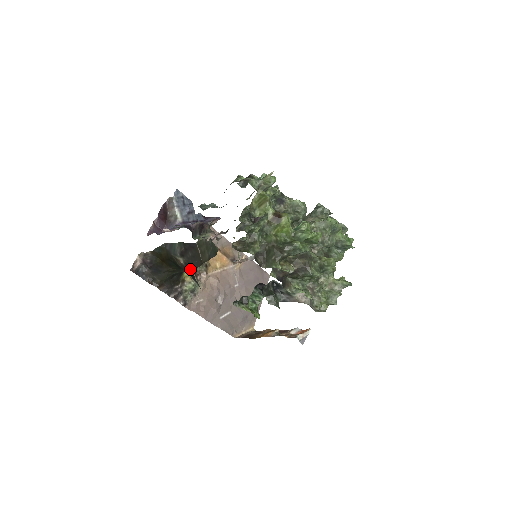
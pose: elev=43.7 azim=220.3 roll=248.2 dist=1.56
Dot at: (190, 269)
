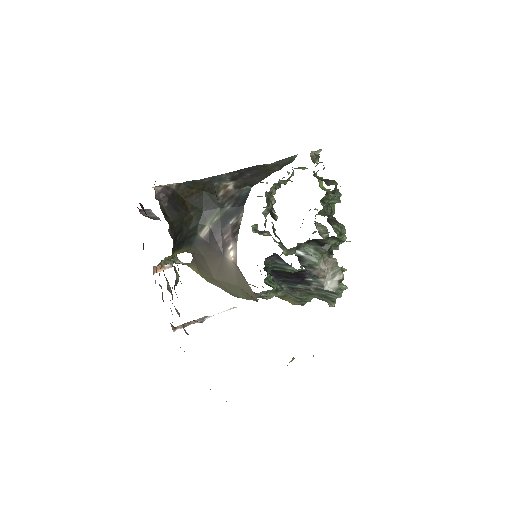
Dot at: (246, 187)
